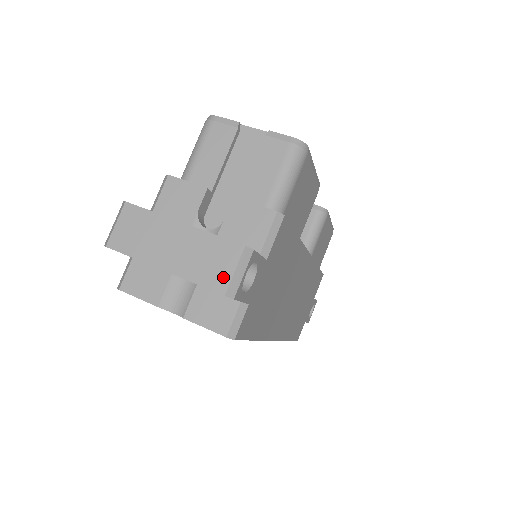
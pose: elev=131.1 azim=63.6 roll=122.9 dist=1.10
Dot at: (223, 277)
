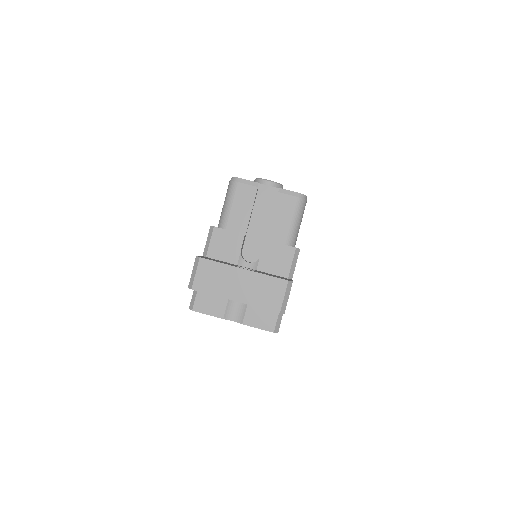
Dot at: (277, 302)
